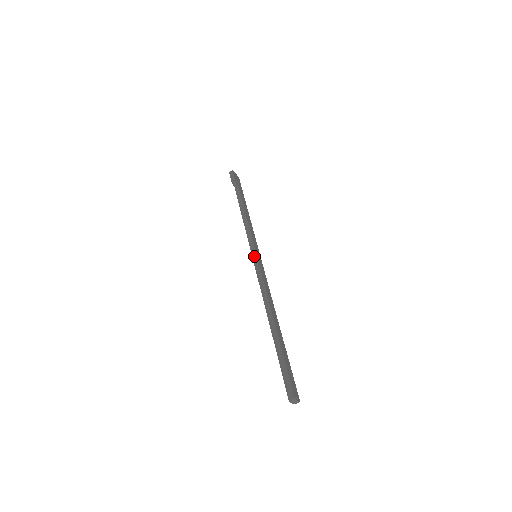
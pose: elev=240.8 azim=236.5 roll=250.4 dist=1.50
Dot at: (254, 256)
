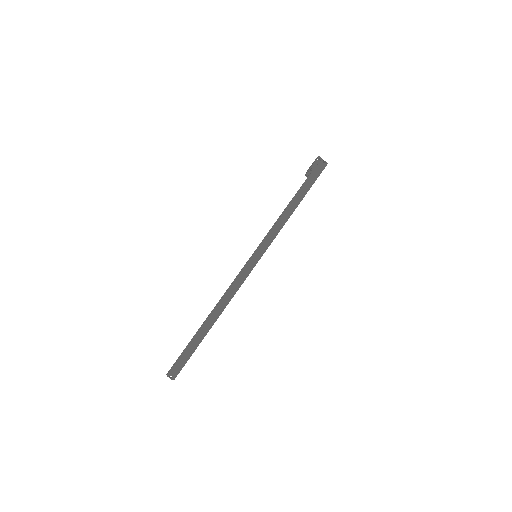
Dot at: (252, 256)
